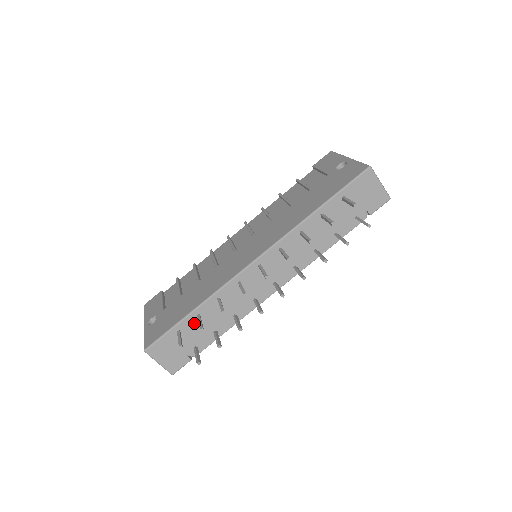
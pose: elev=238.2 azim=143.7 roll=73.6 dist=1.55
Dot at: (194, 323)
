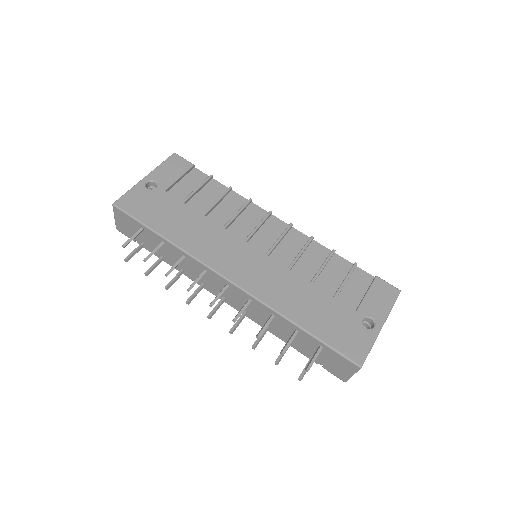
Dot at: (156, 240)
